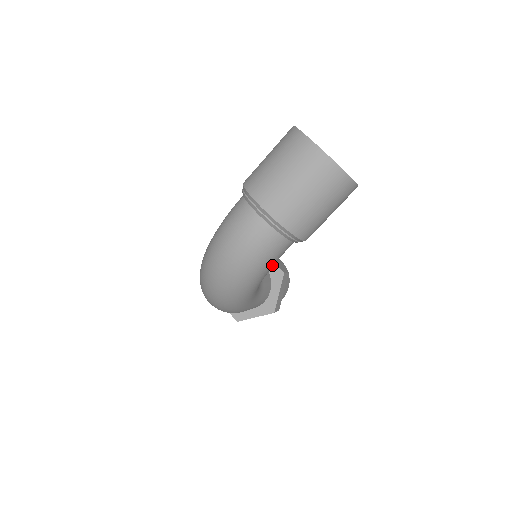
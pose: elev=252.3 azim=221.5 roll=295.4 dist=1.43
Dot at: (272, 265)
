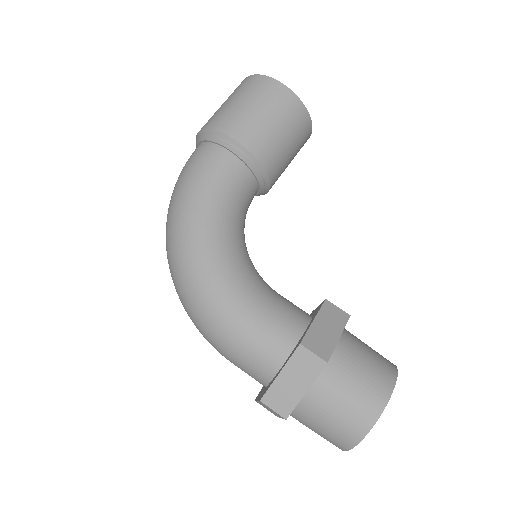
Dot at: (210, 182)
